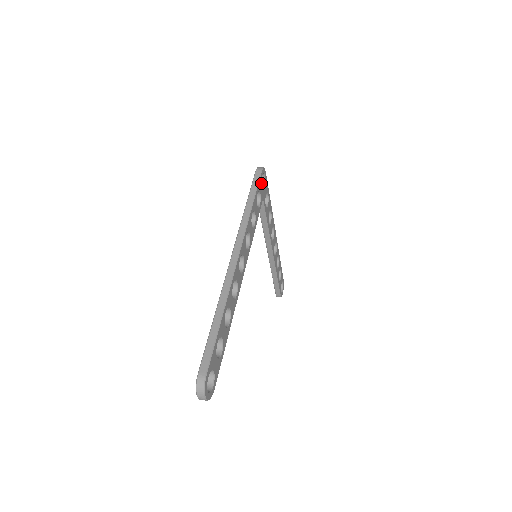
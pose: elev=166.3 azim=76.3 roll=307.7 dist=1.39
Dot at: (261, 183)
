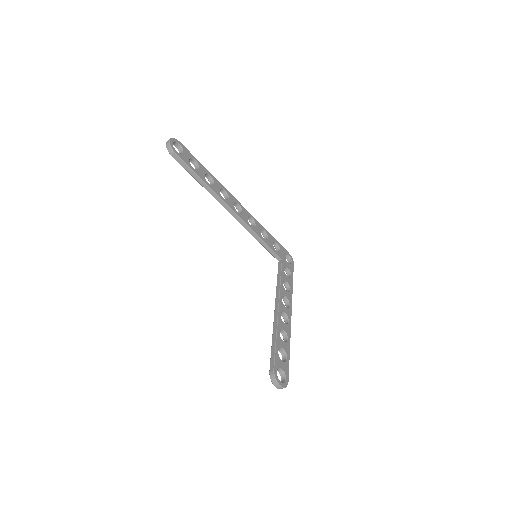
Dot at: (285, 253)
